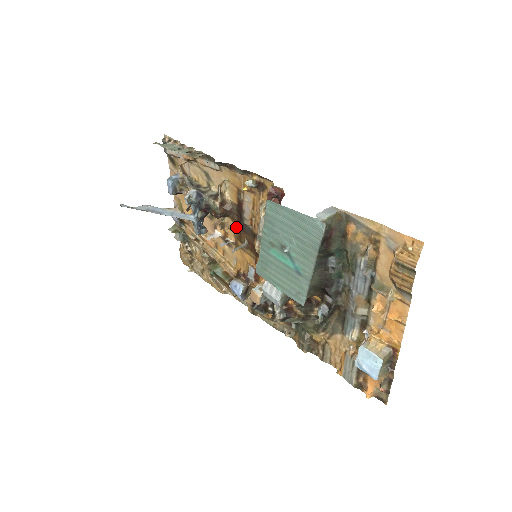
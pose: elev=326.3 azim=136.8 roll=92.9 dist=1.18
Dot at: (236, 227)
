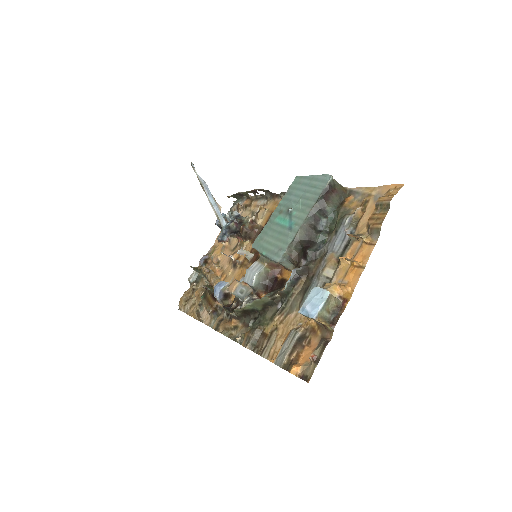
Dot at: (251, 247)
